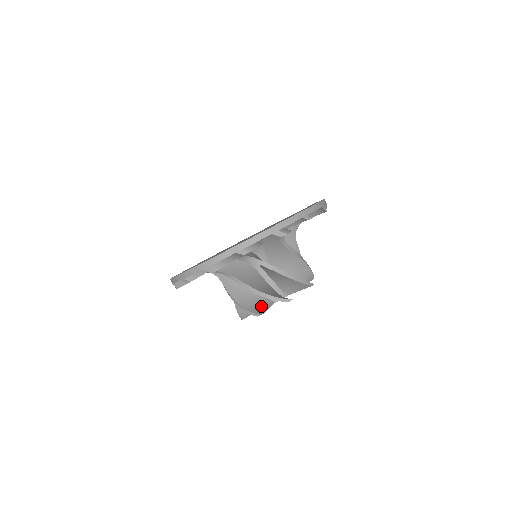
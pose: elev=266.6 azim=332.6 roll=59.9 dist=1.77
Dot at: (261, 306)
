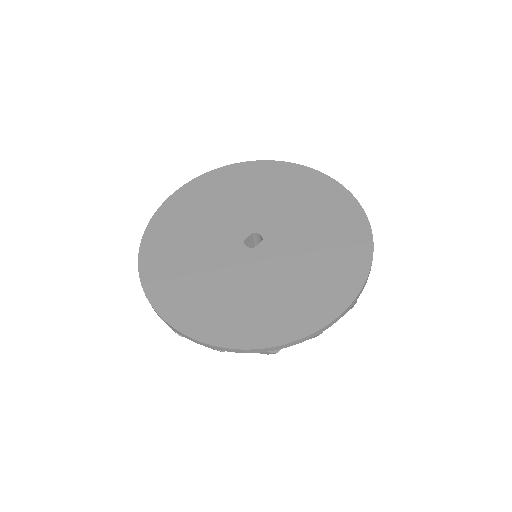
Dot at: occluded
